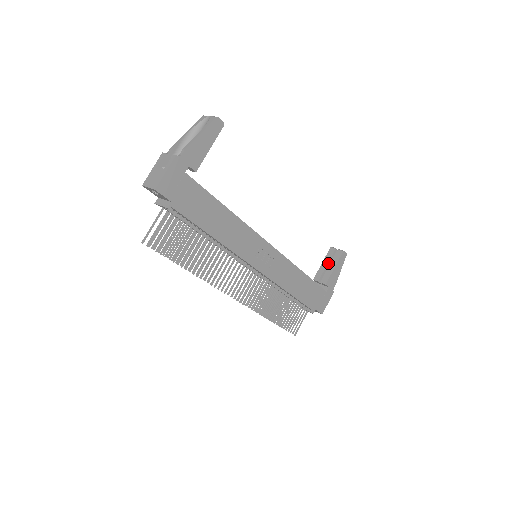
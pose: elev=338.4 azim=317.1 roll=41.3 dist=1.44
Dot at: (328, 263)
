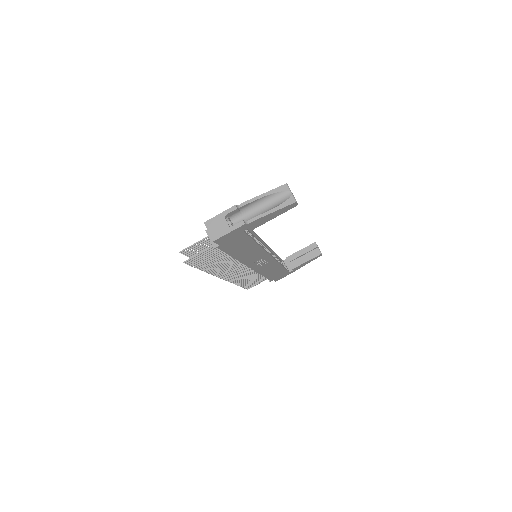
Dot at: (305, 253)
